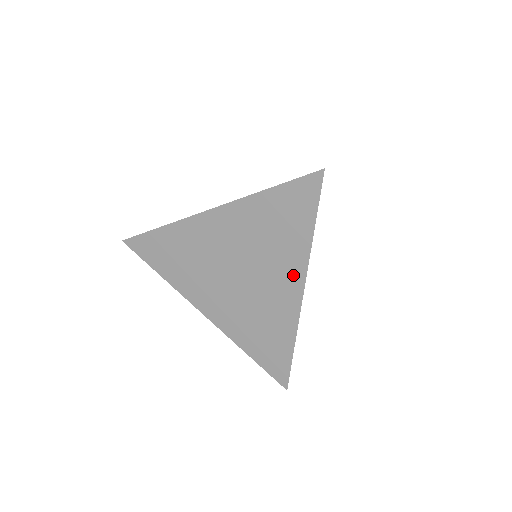
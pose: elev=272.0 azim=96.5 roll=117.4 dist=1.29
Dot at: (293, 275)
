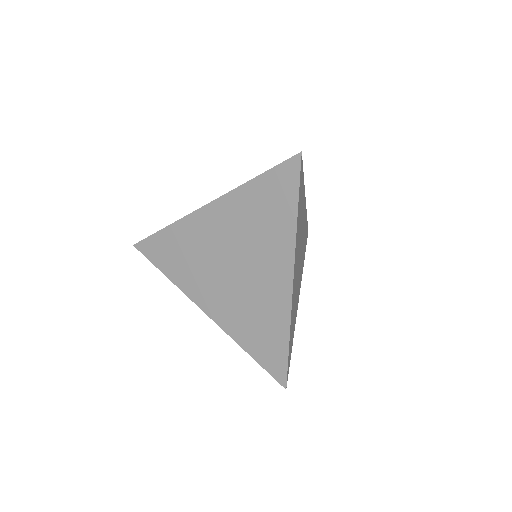
Dot at: (282, 262)
